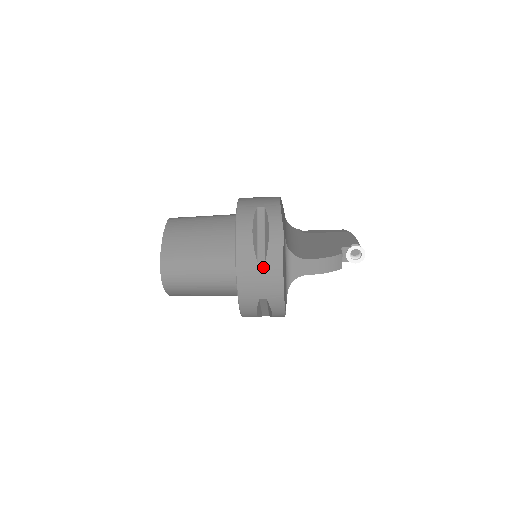
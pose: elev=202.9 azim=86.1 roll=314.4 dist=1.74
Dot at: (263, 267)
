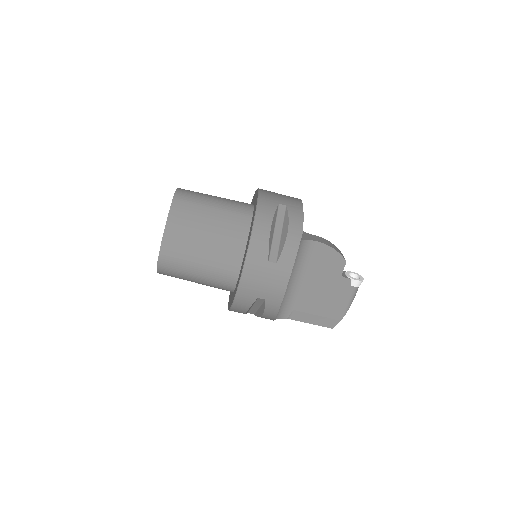
Dot at: occluded
